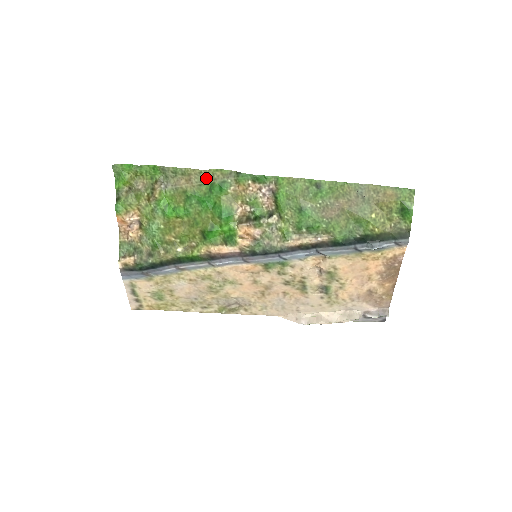
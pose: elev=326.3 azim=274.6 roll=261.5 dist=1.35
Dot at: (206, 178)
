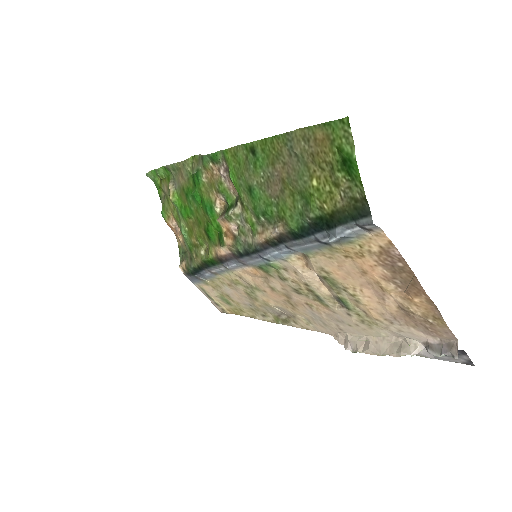
Dot at: (189, 169)
